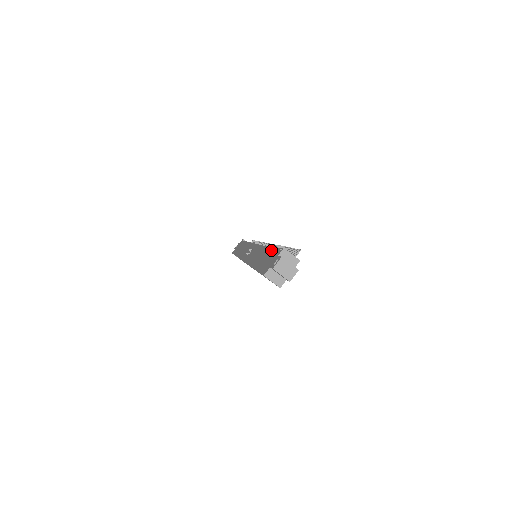
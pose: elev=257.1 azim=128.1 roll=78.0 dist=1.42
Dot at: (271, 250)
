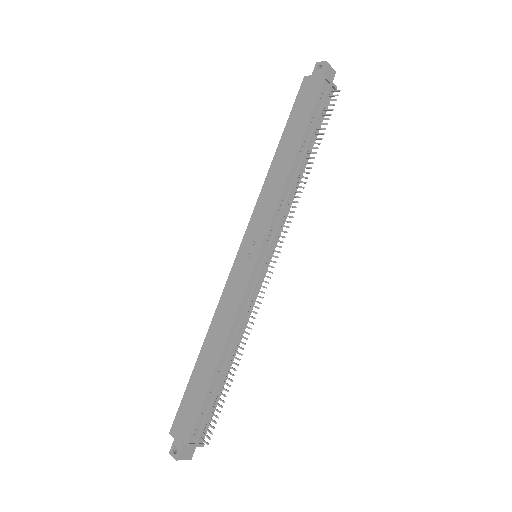
Dot at: (203, 395)
